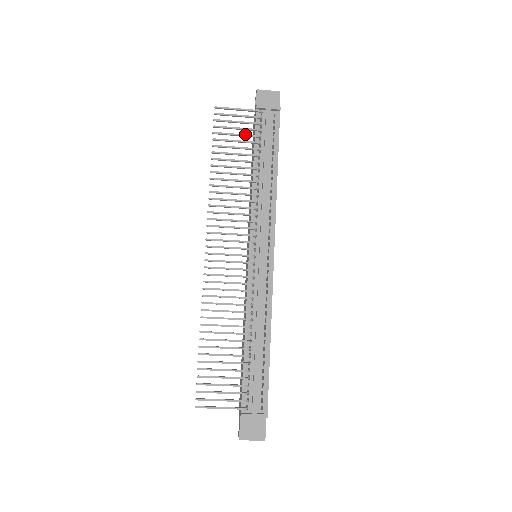
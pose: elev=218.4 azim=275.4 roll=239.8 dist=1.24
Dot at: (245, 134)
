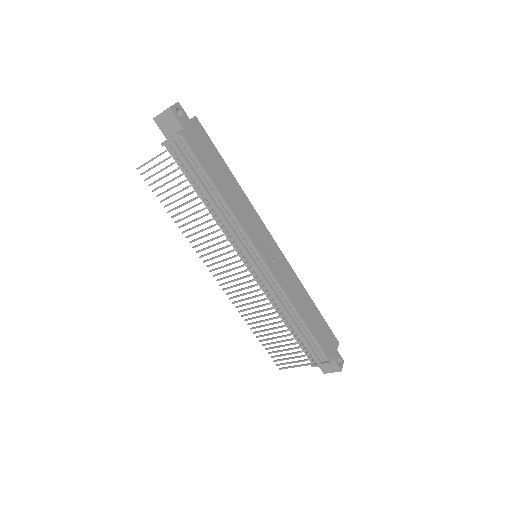
Dot at: (172, 179)
